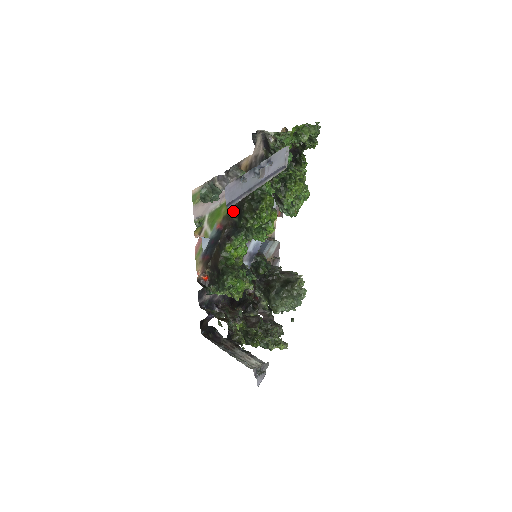
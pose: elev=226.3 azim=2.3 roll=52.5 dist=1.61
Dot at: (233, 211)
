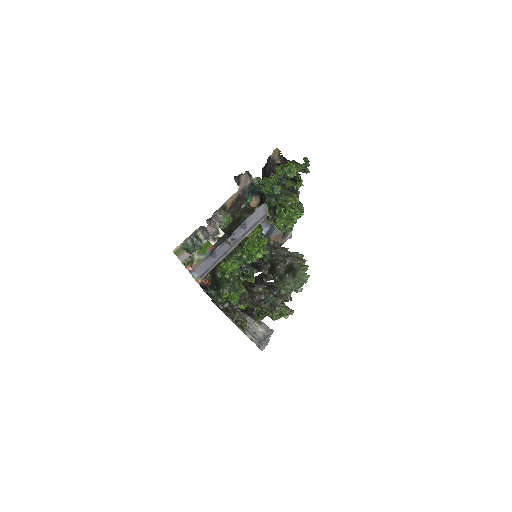
Dot at: (226, 233)
